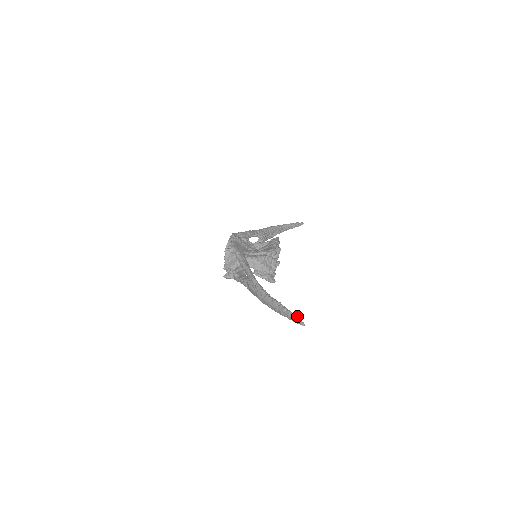
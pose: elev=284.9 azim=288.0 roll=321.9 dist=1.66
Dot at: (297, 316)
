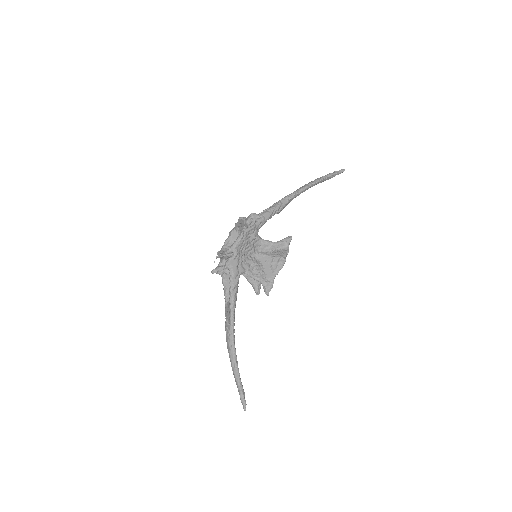
Dot at: (245, 400)
